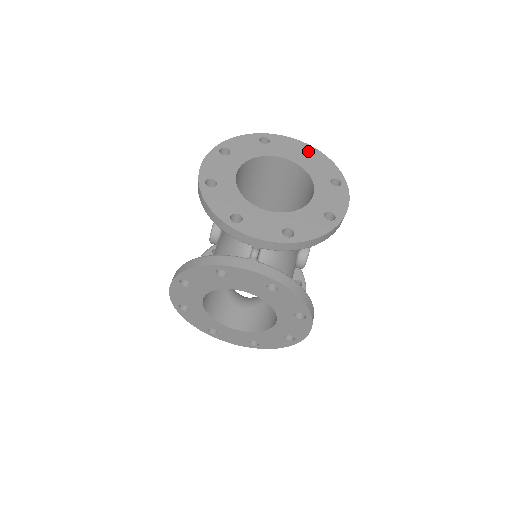
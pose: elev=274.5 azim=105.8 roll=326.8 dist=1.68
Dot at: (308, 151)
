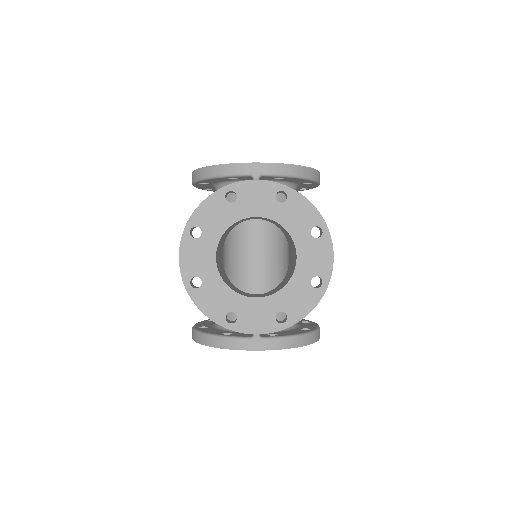
Dot at: occluded
